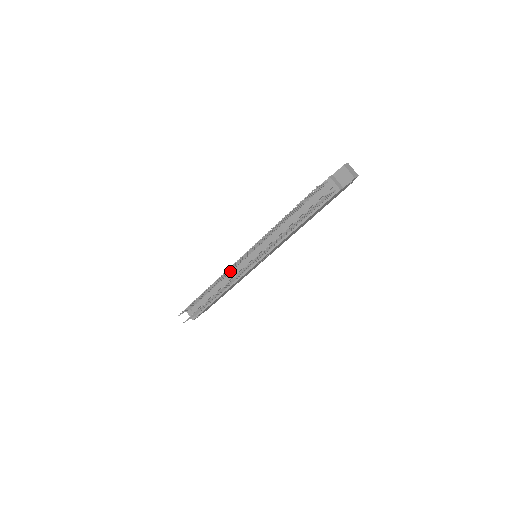
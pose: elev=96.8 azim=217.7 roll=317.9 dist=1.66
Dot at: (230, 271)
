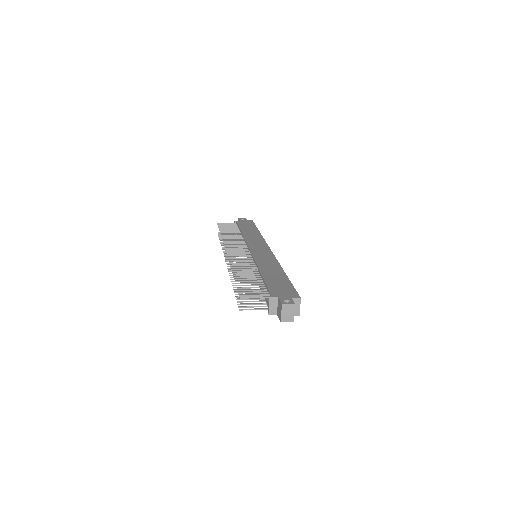
Dot at: (242, 242)
